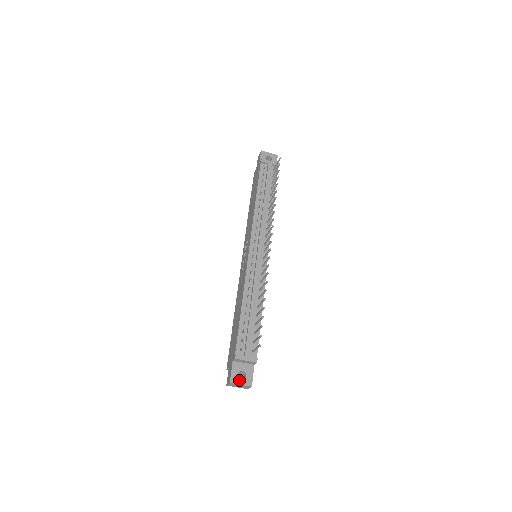
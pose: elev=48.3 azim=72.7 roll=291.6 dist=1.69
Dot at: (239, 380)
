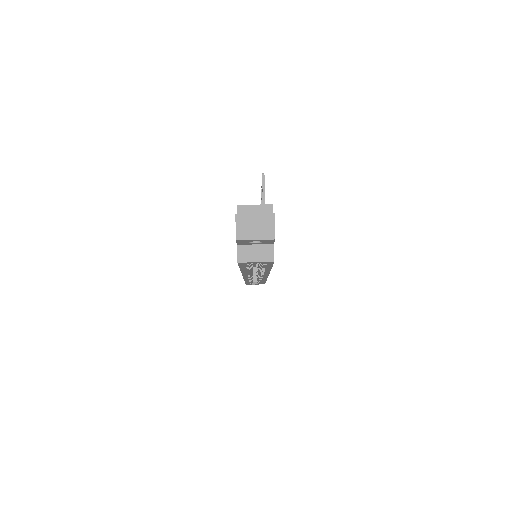
Dot at: (251, 215)
